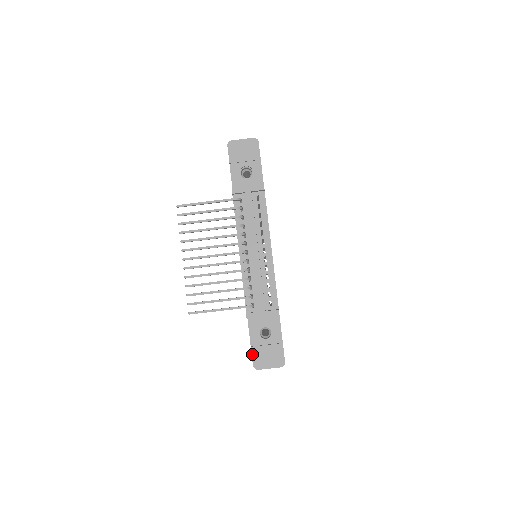
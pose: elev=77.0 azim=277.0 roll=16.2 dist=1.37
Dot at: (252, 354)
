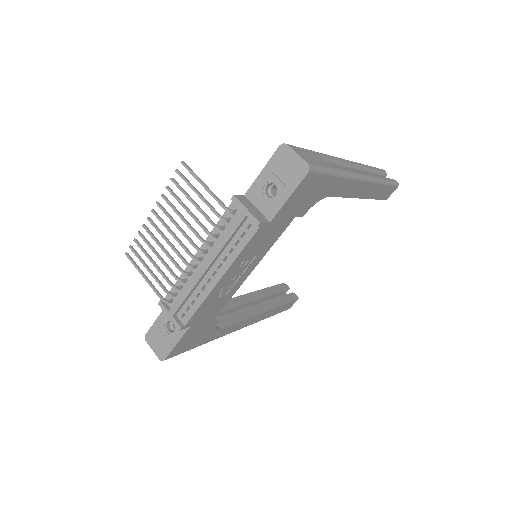
Dot at: (151, 327)
